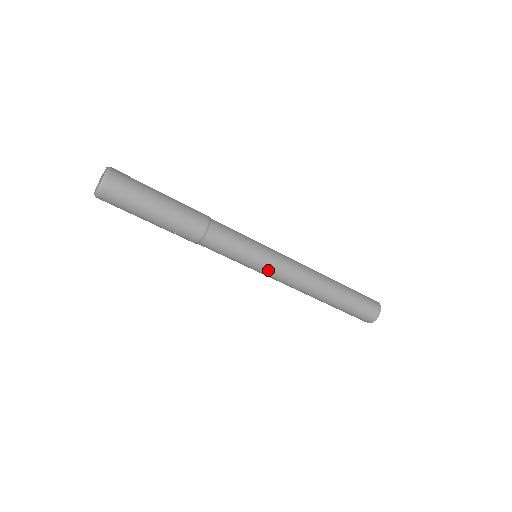
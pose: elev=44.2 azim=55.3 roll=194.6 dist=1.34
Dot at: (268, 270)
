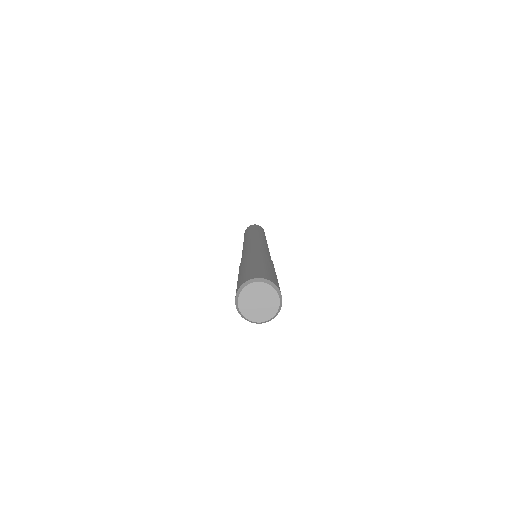
Dot at: occluded
